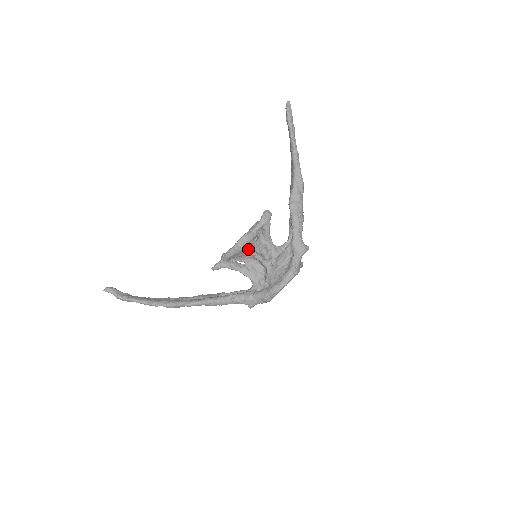
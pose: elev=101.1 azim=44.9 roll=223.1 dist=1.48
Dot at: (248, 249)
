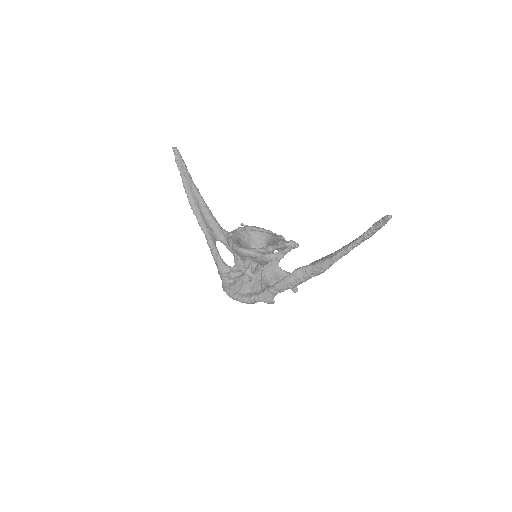
Dot at: (239, 256)
